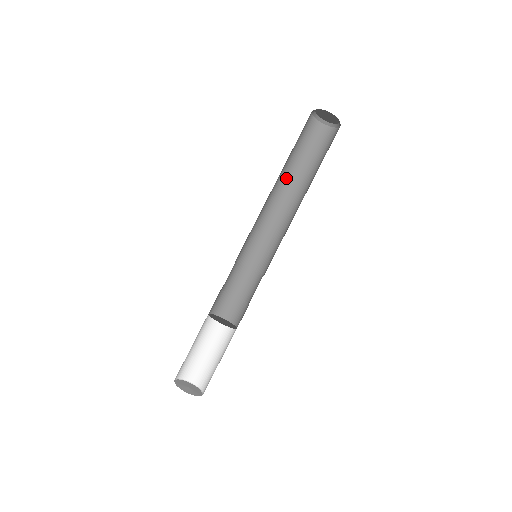
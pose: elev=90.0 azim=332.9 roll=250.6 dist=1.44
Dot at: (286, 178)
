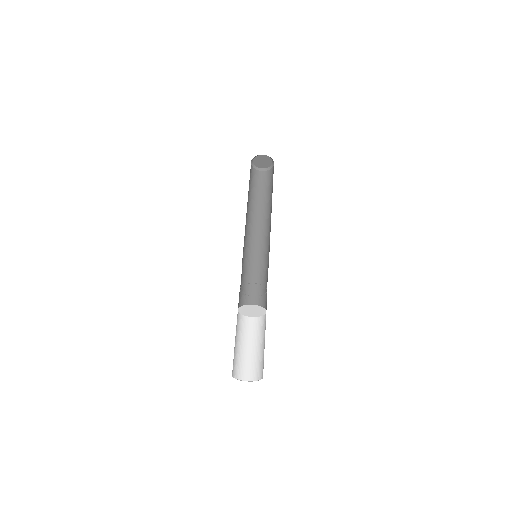
Dot at: (255, 208)
